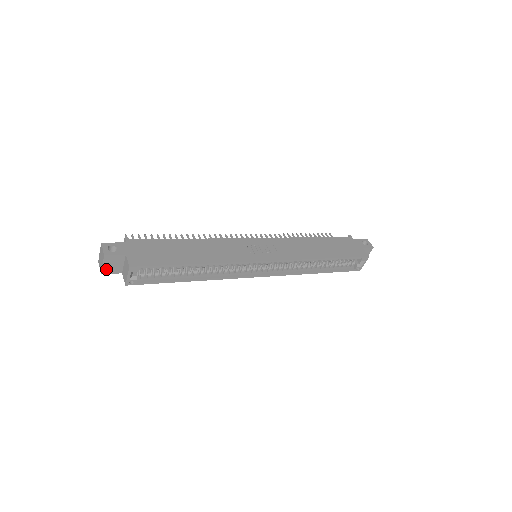
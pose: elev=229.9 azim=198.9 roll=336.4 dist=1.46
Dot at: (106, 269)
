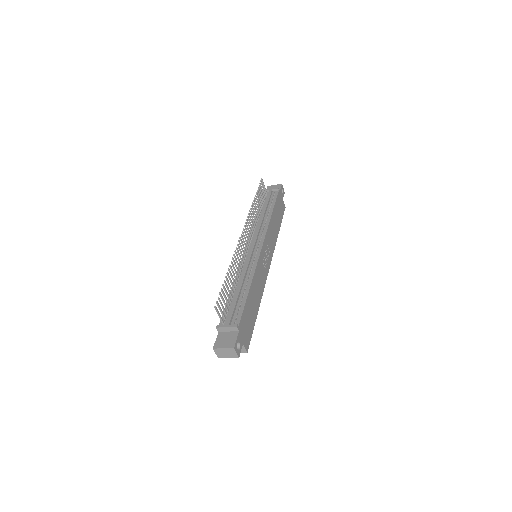
Dot at: (224, 355)
